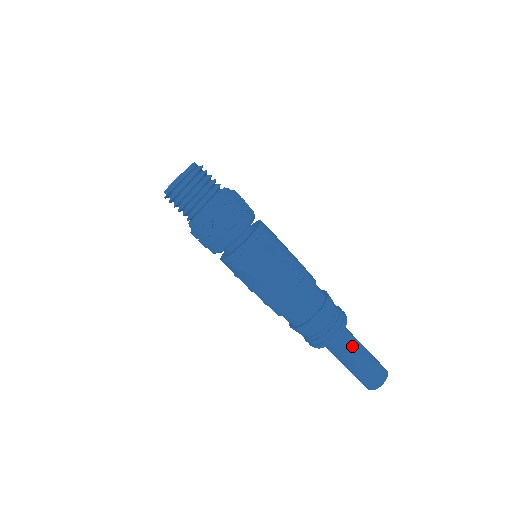
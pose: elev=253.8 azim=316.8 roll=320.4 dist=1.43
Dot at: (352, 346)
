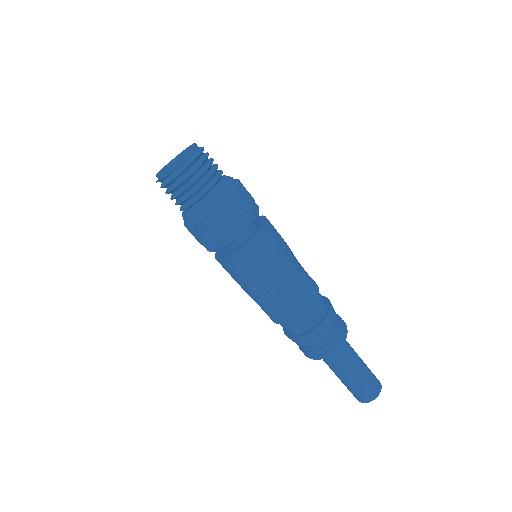
Dot at: (337, 367)
